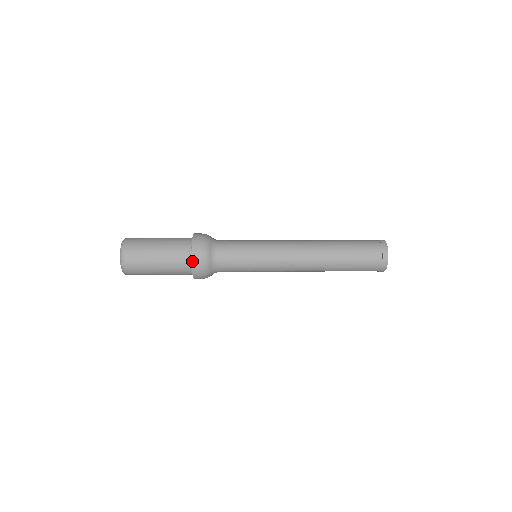
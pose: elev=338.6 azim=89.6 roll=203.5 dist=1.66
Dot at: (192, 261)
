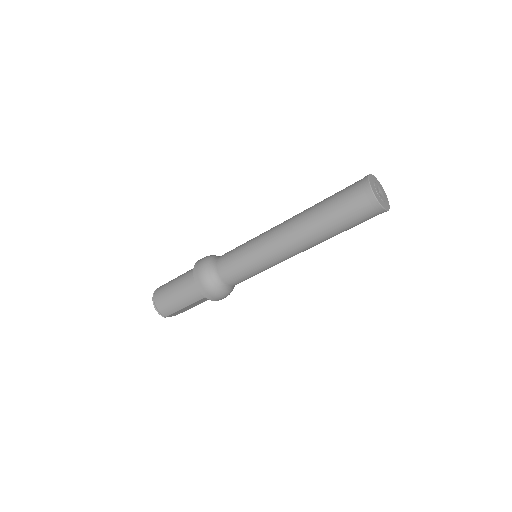
Dot at: (194, 269)
